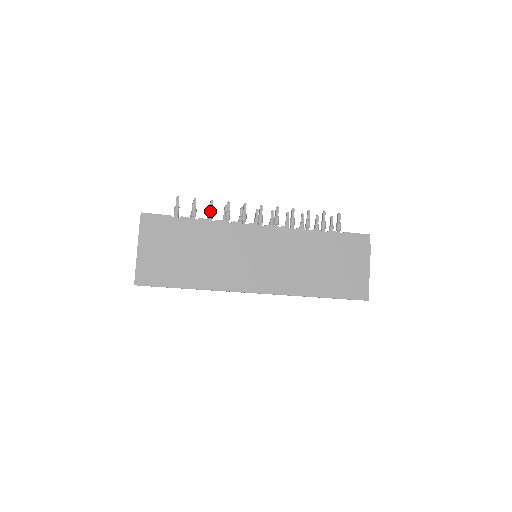
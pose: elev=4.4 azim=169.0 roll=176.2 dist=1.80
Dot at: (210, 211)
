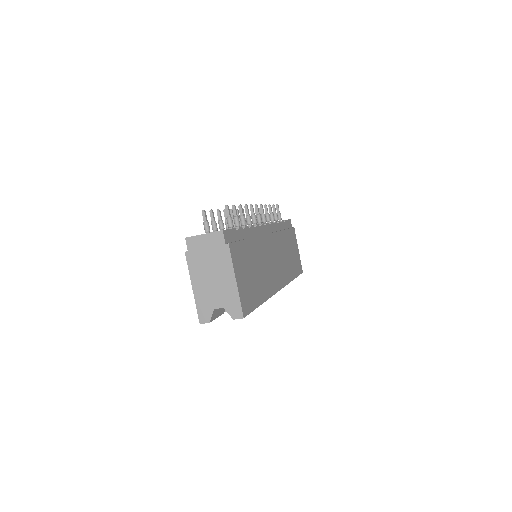
Dot at: (244, 217)
